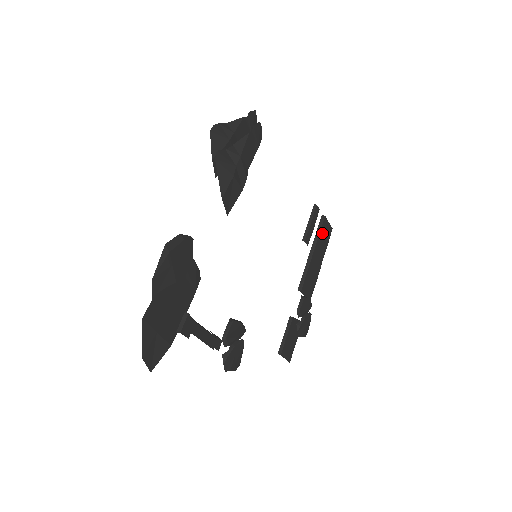
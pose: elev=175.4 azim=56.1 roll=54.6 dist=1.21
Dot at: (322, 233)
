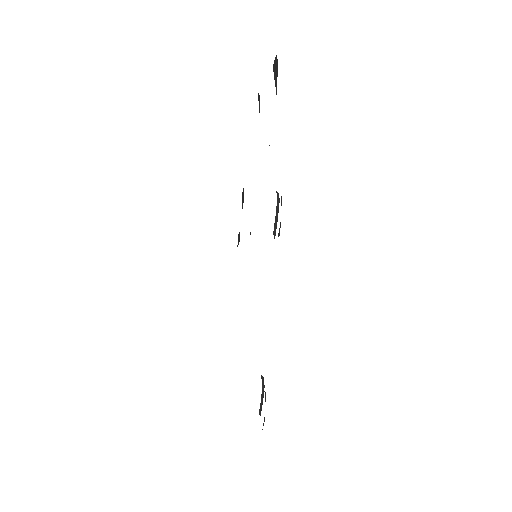
Dot at: occluded
